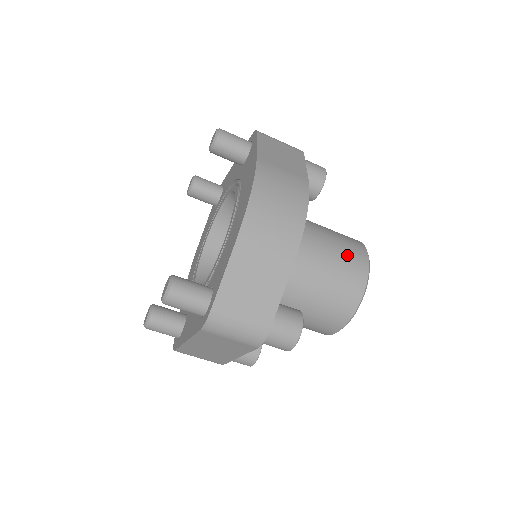
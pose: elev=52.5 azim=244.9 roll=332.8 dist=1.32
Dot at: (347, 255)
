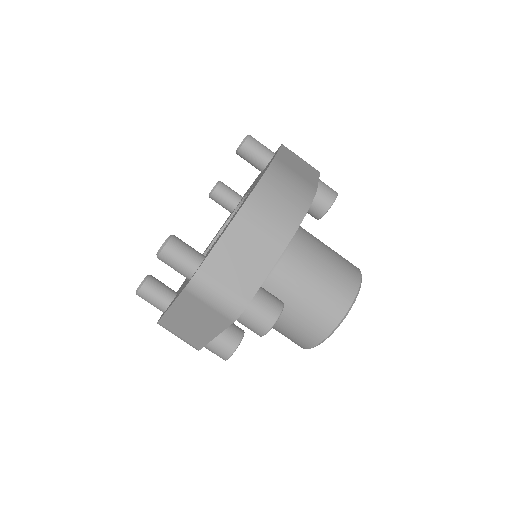
Dot at: (340, 270)
